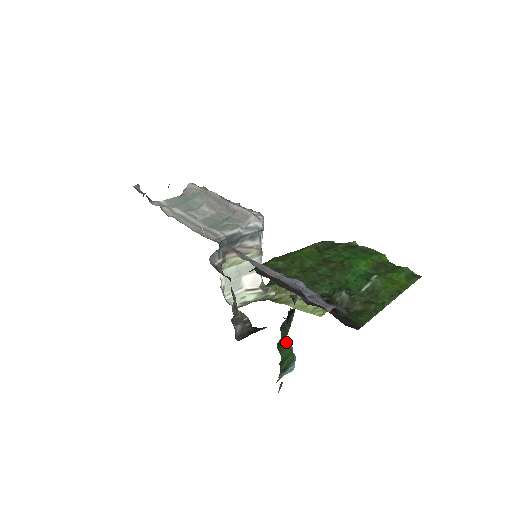
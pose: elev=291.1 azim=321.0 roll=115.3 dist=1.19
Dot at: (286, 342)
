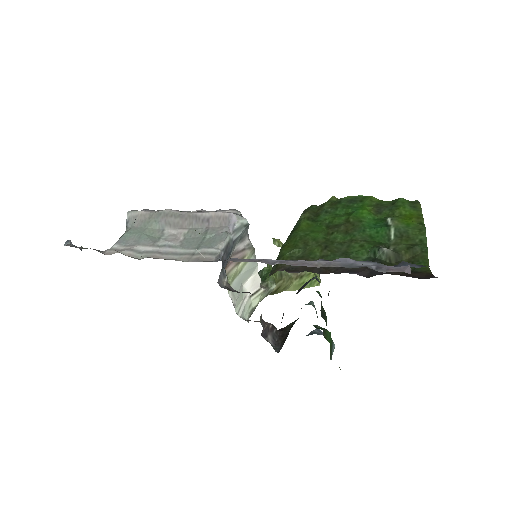
Dot at: (317, 327)
